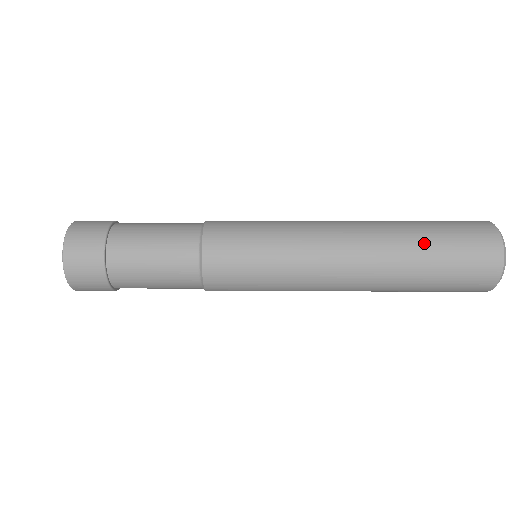
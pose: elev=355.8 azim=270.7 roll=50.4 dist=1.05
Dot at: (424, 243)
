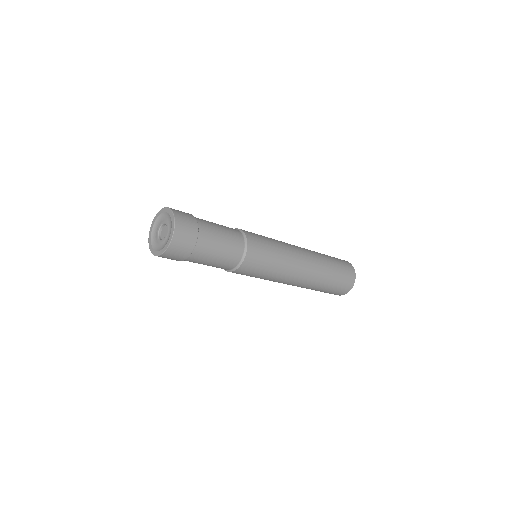
Dot at: (332, 268)
